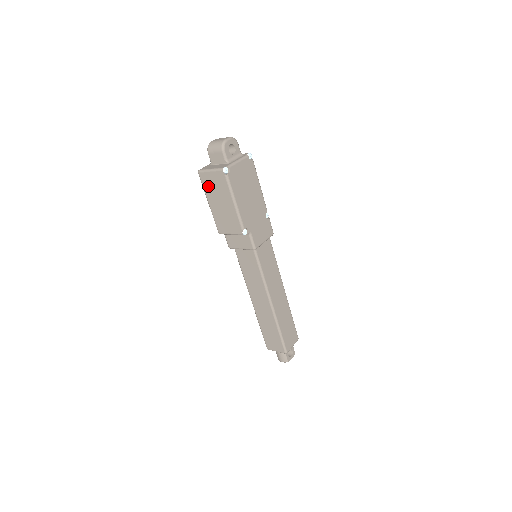
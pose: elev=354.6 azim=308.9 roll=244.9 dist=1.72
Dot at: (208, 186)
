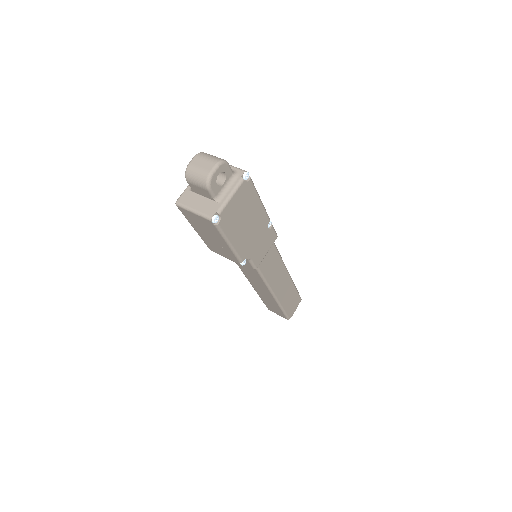
Dot at: (191, 220)
